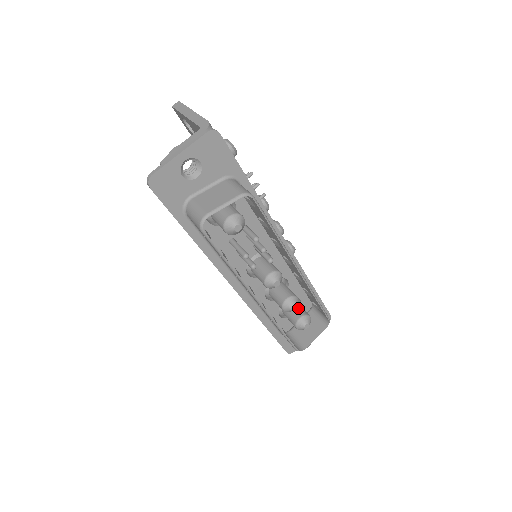
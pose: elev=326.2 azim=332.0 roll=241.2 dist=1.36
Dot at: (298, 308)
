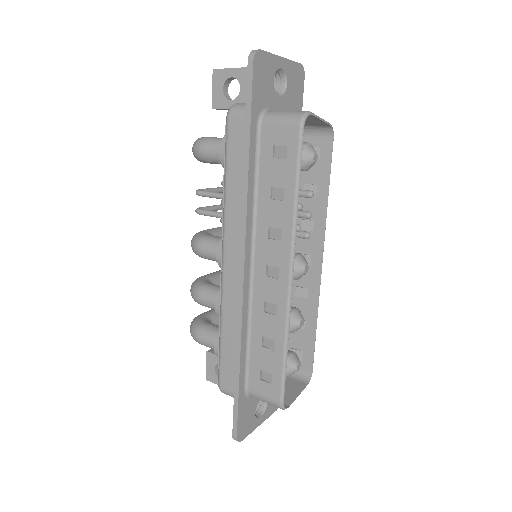
Dot at: occluded
